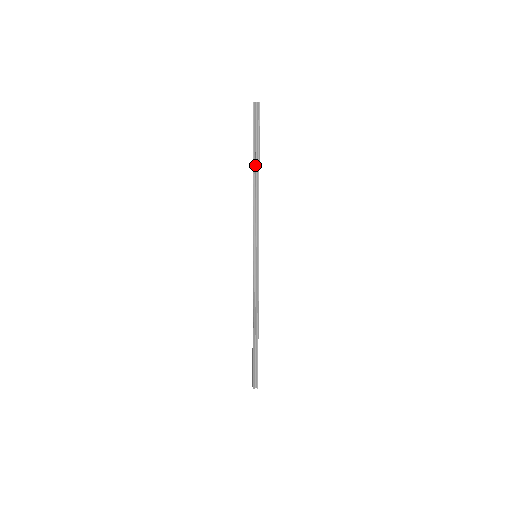
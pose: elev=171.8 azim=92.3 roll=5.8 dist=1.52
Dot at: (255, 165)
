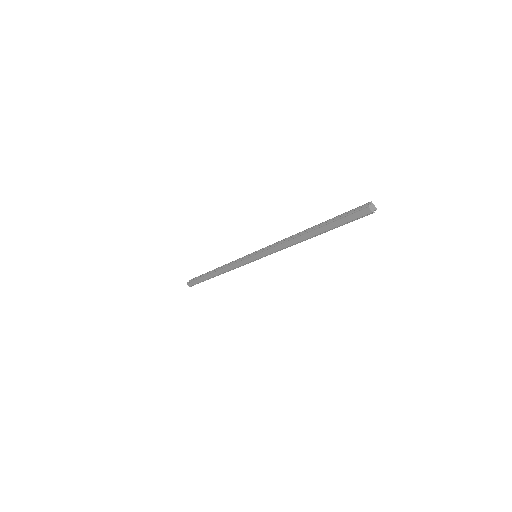
Dot at: (319, 234)
